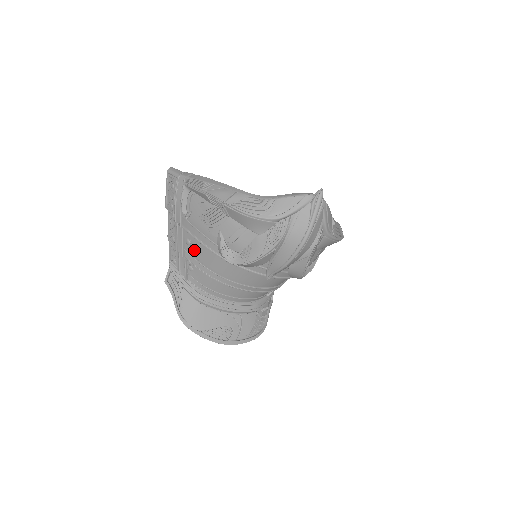
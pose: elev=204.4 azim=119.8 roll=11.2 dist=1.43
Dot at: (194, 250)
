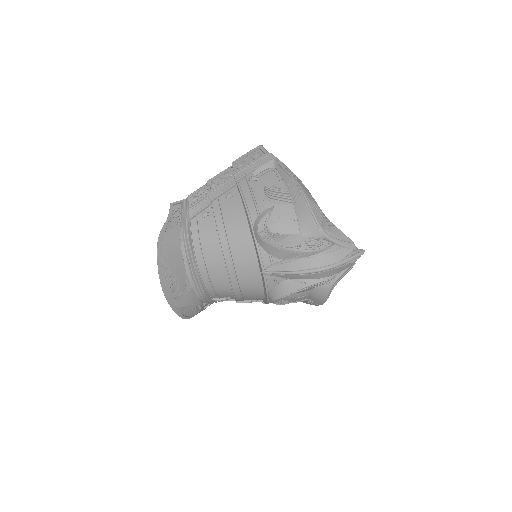
Dot at: (227, 204)
